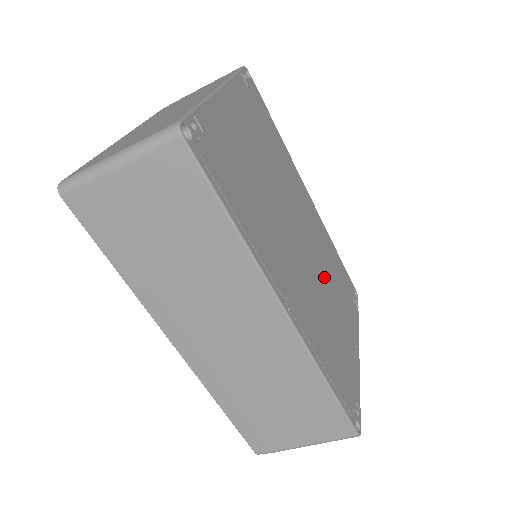
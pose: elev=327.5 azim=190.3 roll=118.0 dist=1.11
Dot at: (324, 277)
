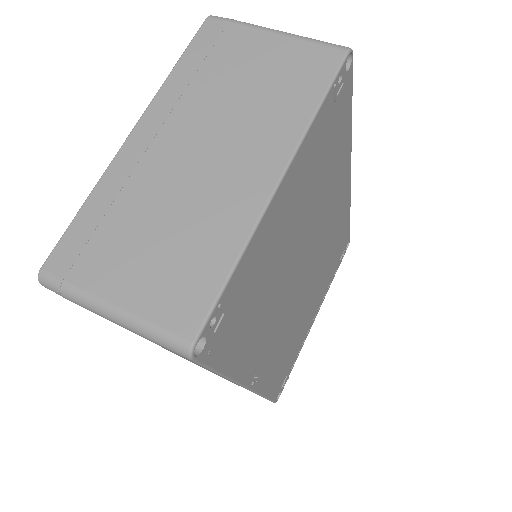
Dot at: (315, 282)
